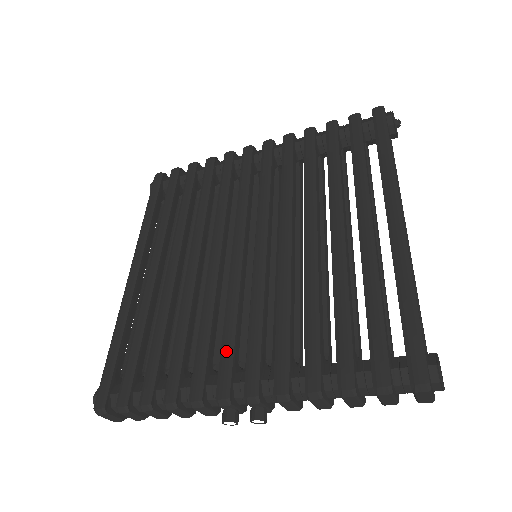
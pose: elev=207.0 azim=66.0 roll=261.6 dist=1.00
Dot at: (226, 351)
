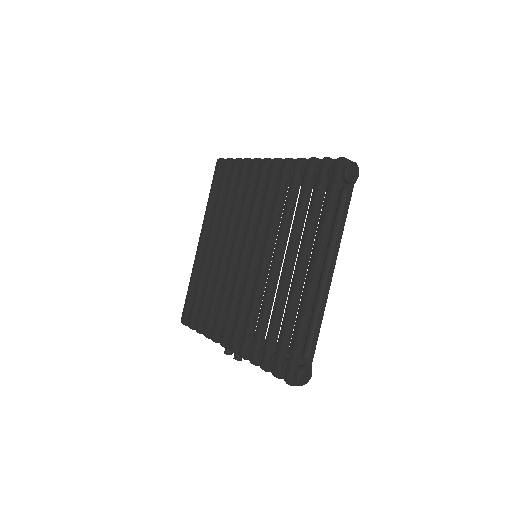
Dot at: (227, 320)
